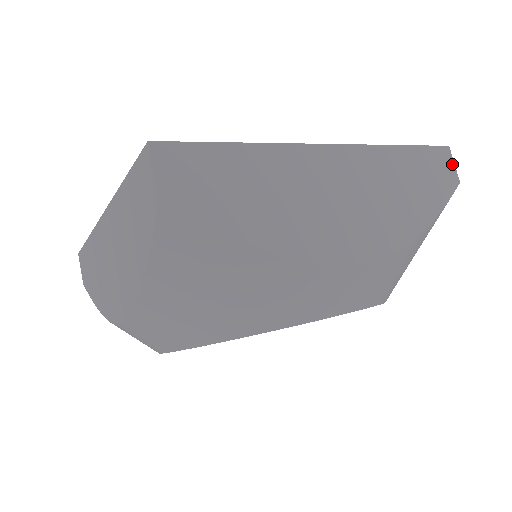
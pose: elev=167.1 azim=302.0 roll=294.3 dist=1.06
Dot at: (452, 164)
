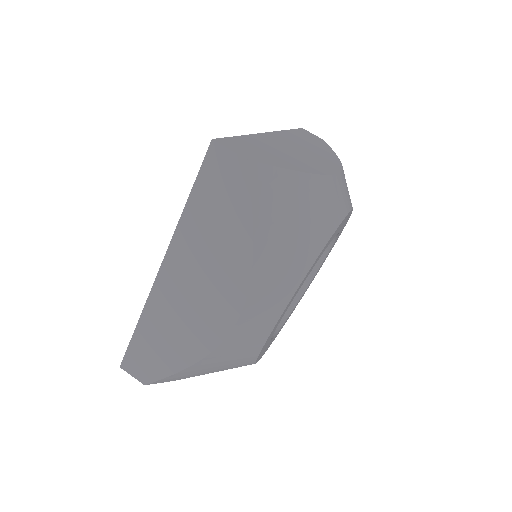
Dot at: (312, 134)
